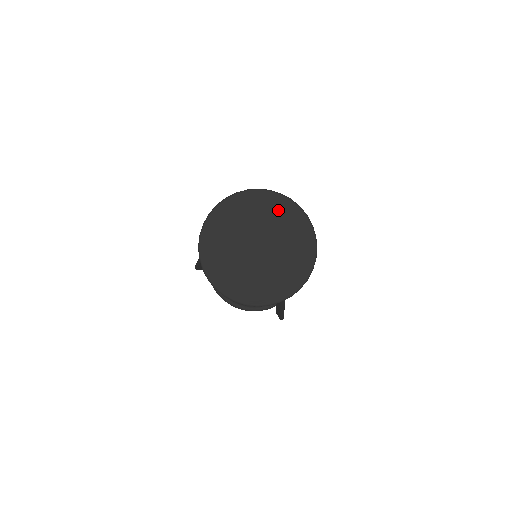
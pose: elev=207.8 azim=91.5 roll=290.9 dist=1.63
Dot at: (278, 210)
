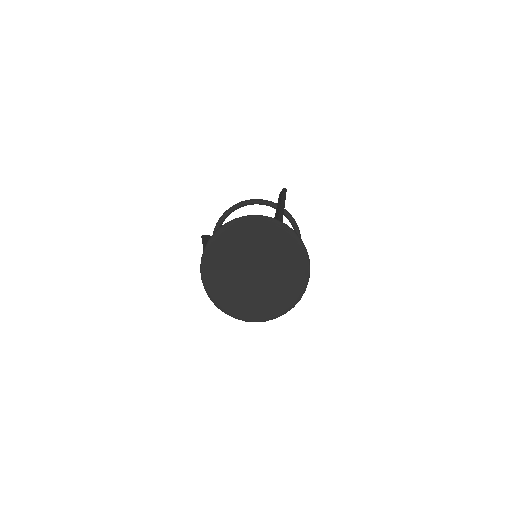
Dot at: (274, 236)
